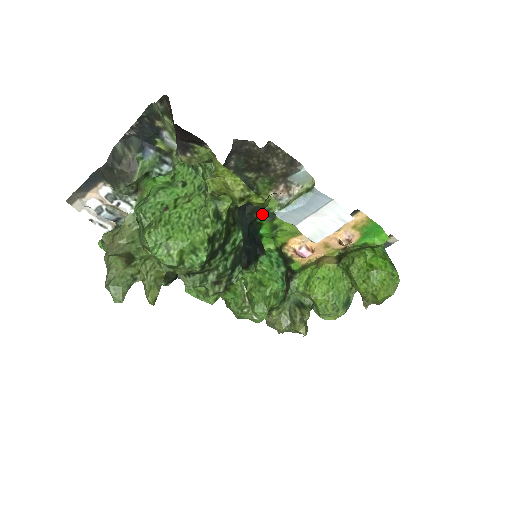
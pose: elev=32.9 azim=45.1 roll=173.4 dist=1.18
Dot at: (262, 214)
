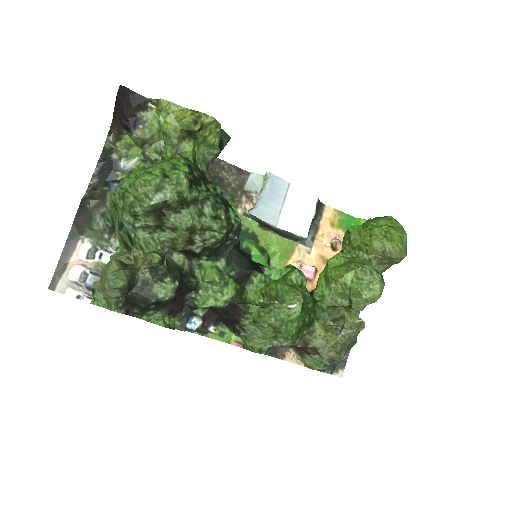
Dot at: (243, 237)
